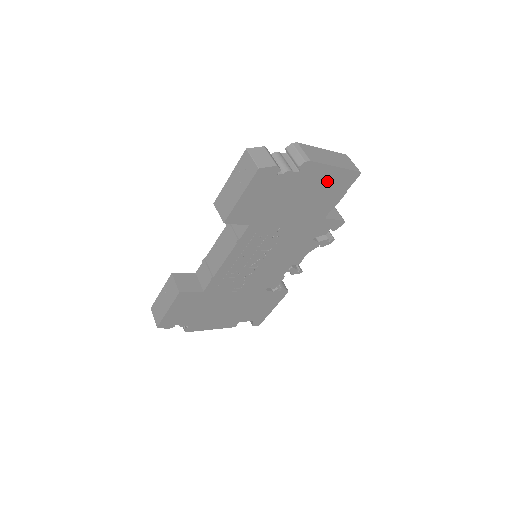
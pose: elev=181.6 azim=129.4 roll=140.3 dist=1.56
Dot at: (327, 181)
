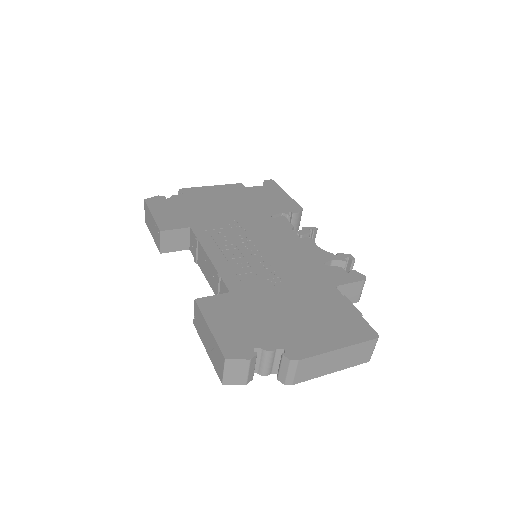
Dot at: occluded
